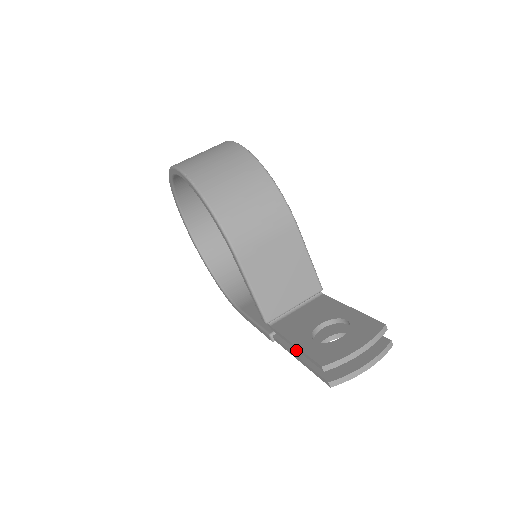
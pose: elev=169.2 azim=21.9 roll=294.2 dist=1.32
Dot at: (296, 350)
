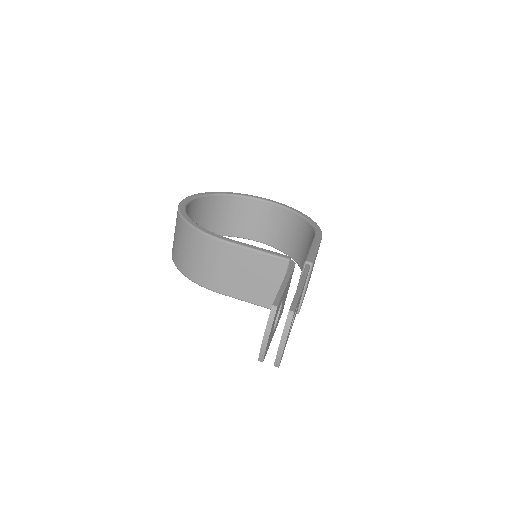
Dot at: occluded
